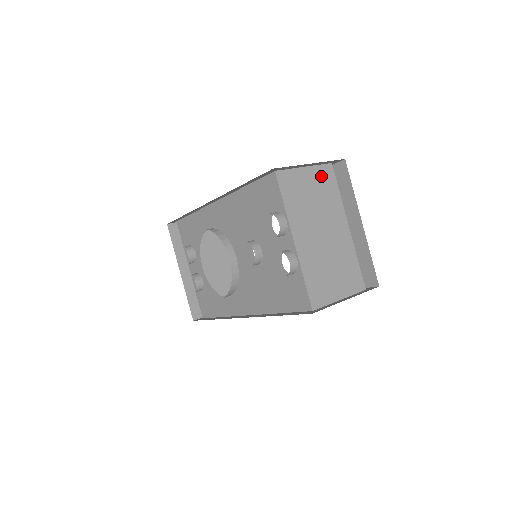
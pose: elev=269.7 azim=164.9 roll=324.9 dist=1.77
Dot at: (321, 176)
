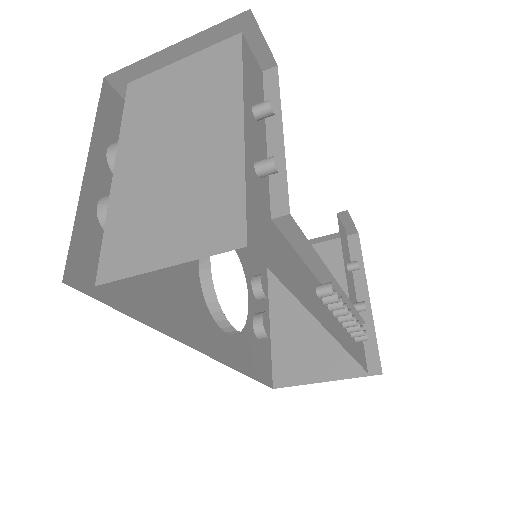
Dot at: (210, 60)
